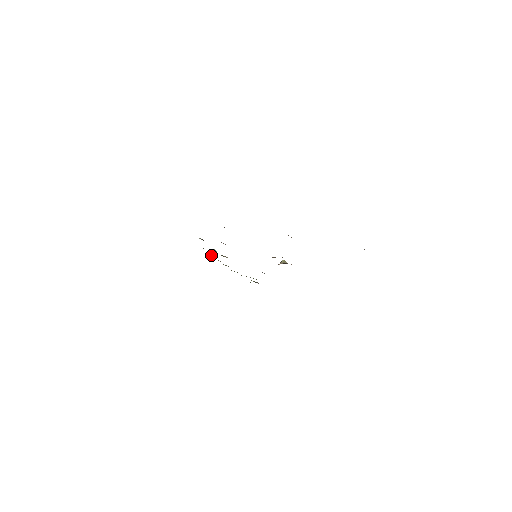
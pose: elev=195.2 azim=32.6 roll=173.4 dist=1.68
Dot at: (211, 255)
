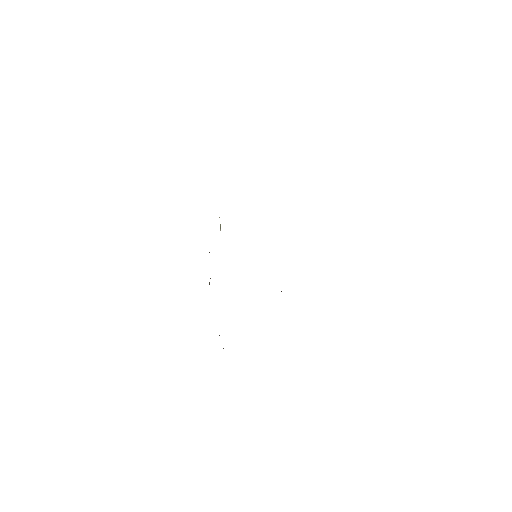
Dot at: occluded
